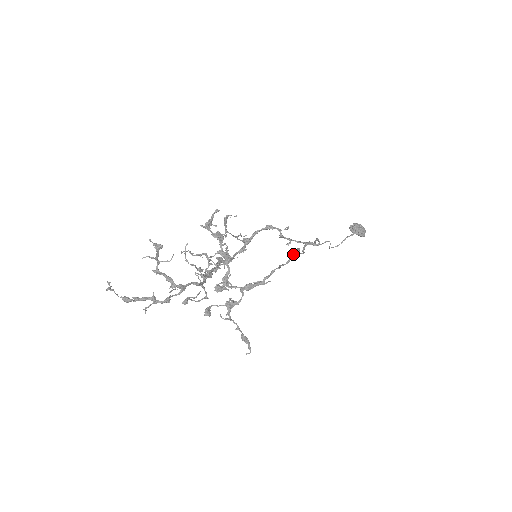
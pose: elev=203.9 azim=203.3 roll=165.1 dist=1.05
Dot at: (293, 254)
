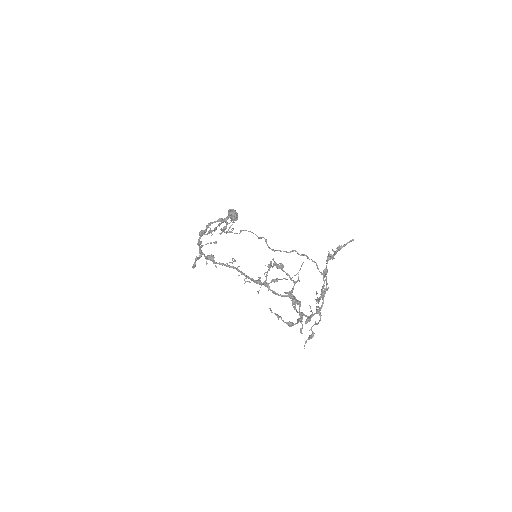
Dot at: occluded
